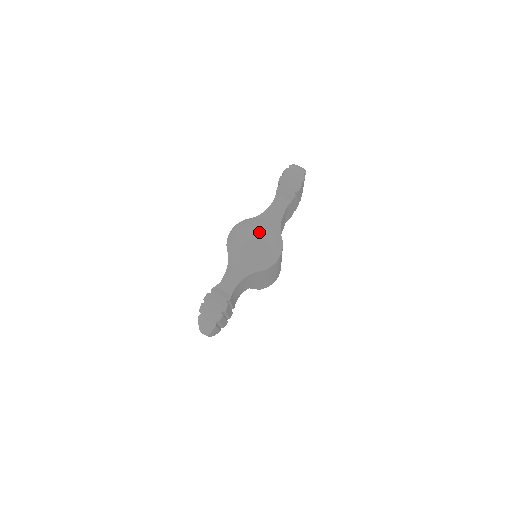
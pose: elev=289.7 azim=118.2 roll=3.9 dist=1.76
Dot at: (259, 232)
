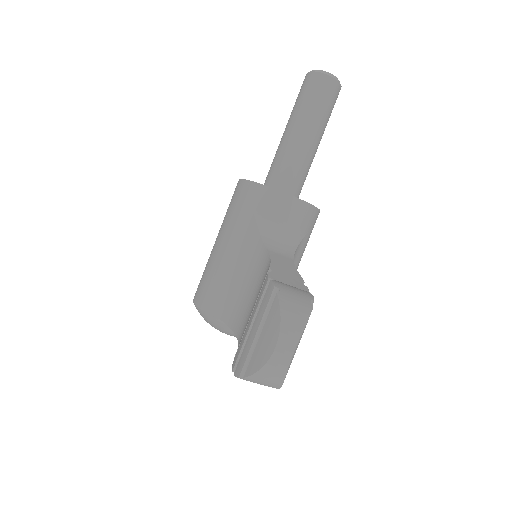
Dot at: occluded
